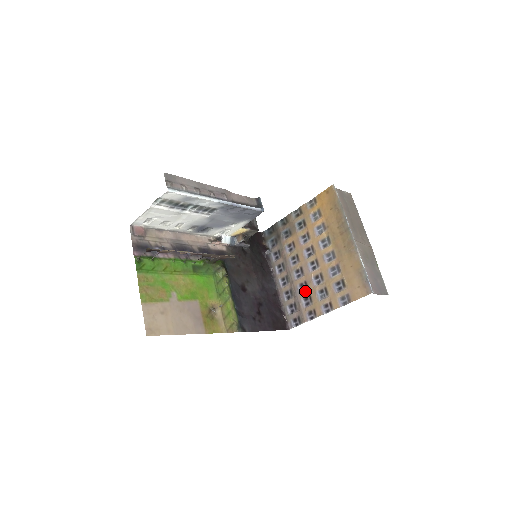
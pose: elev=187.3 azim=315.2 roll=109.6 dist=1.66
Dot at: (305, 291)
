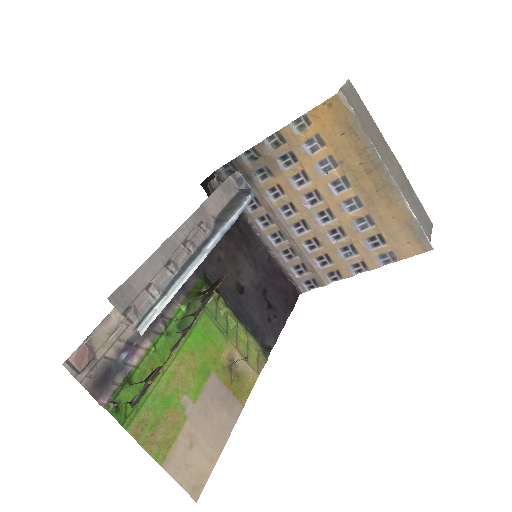
Dot at: (317, 250)
